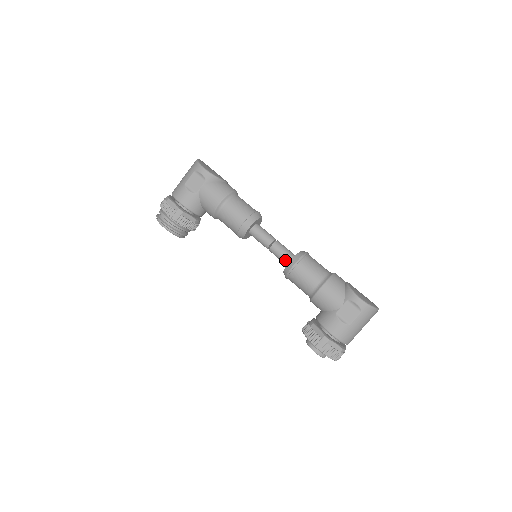
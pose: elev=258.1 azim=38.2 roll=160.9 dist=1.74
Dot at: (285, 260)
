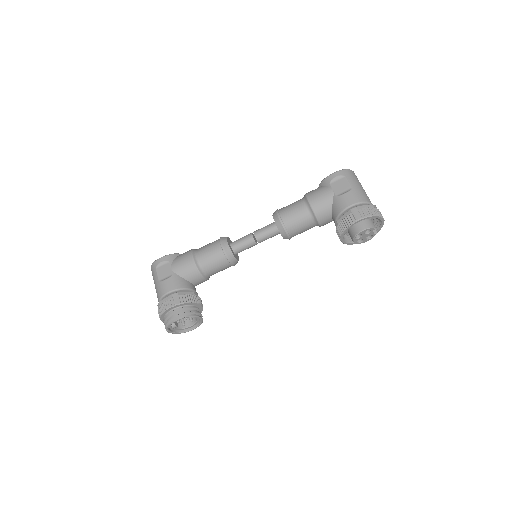
Dot at: (272, 229)
